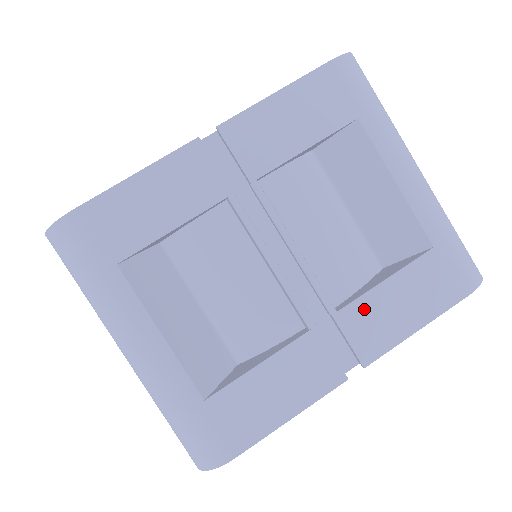
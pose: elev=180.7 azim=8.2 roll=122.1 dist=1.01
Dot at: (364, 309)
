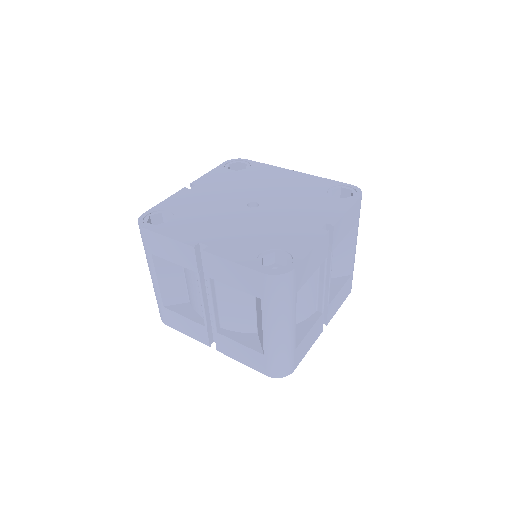
Dot at: (334, 302)
